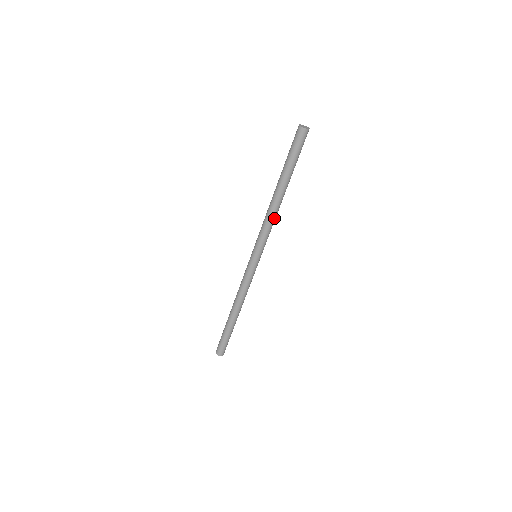
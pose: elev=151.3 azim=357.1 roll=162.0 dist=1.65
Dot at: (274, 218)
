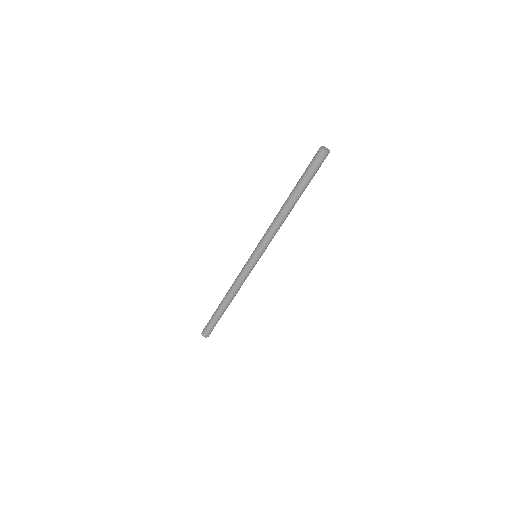
Dot at: occluded
